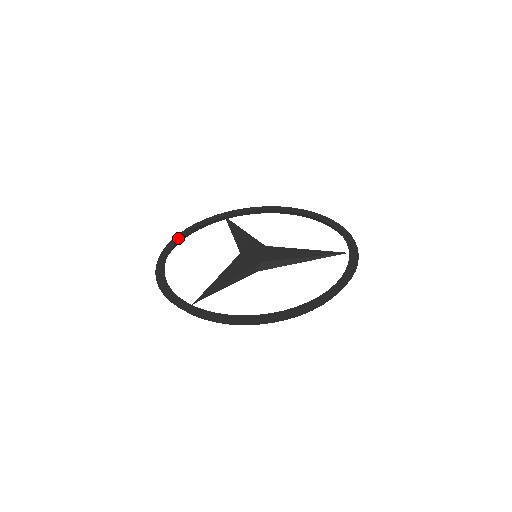
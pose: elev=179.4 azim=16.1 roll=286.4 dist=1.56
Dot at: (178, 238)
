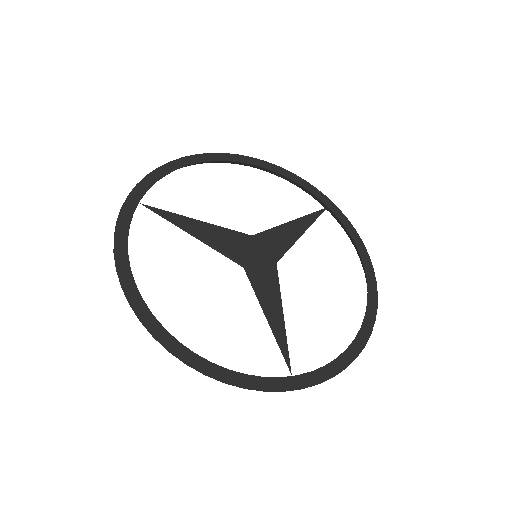
Dot at: (128, 281)
